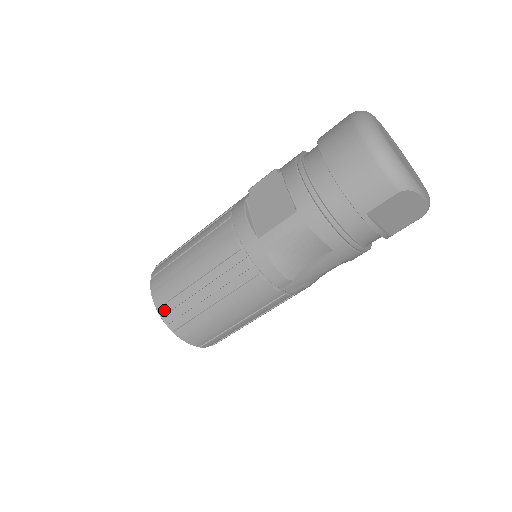
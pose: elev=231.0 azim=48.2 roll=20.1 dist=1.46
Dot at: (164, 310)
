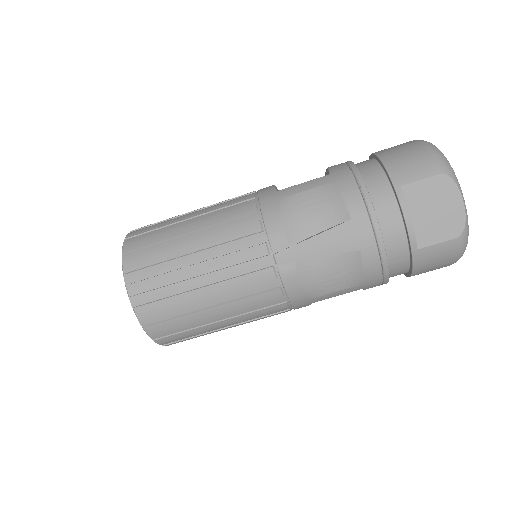
Dot at: (132, 240)
